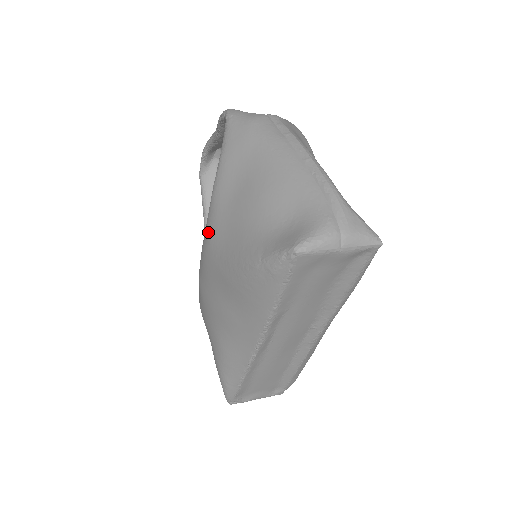
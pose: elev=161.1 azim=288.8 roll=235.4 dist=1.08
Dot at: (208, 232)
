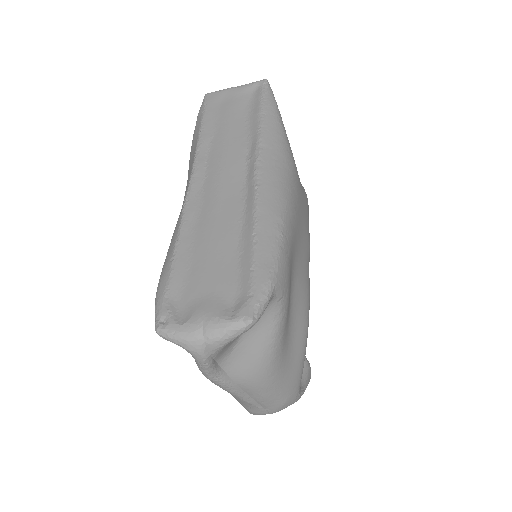
Dot at: occluded
